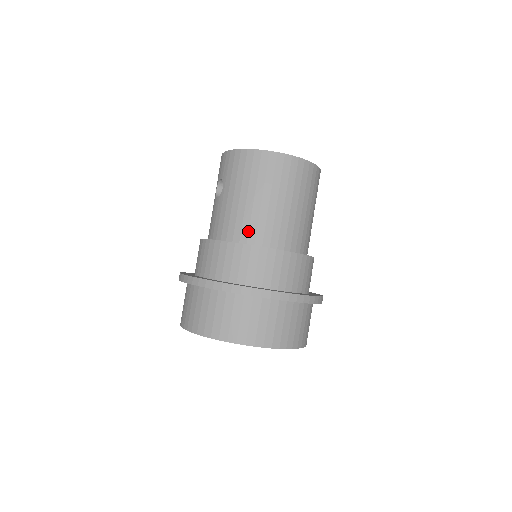
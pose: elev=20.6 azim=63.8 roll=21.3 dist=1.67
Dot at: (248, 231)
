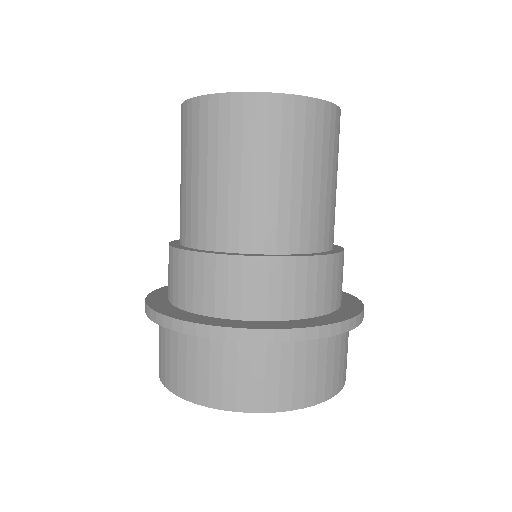
Dot at: (190, 228)
